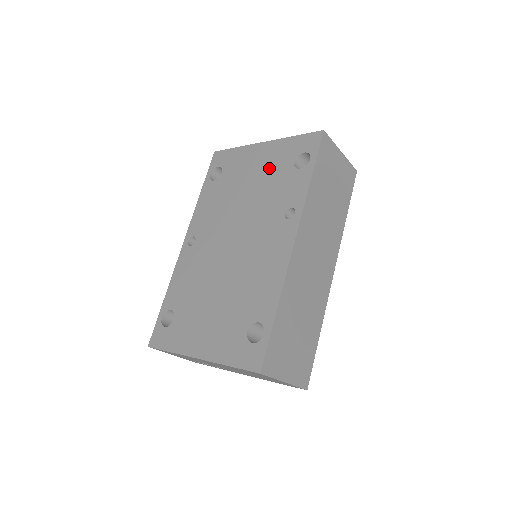
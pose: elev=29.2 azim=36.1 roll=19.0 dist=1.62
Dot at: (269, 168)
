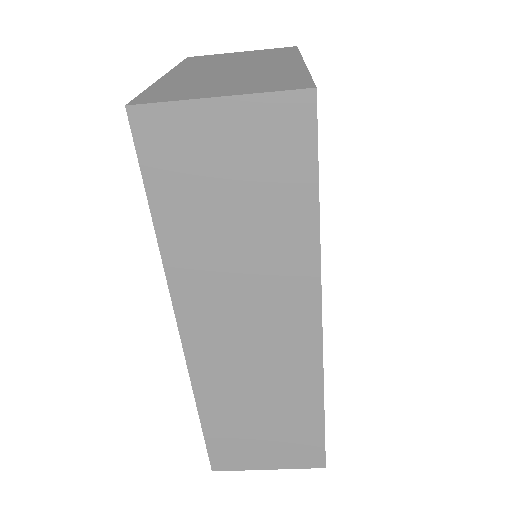
Dot at: occluded
